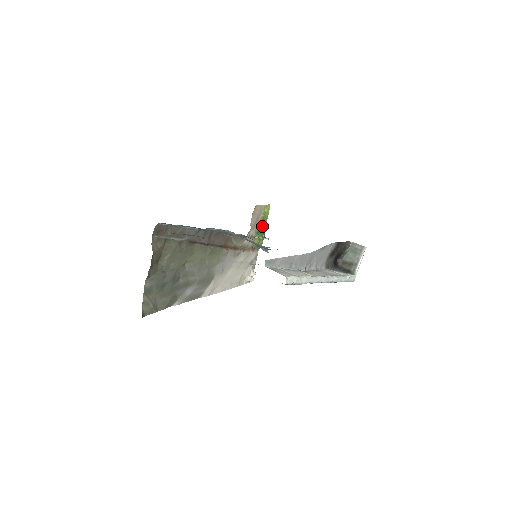
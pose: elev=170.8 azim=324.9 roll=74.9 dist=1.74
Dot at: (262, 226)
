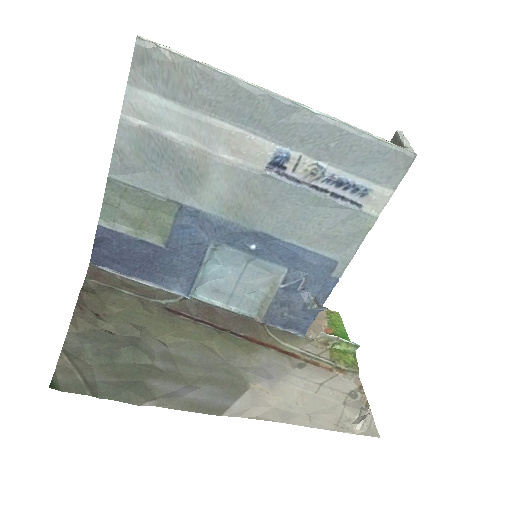
Dot at: (338, 335)
